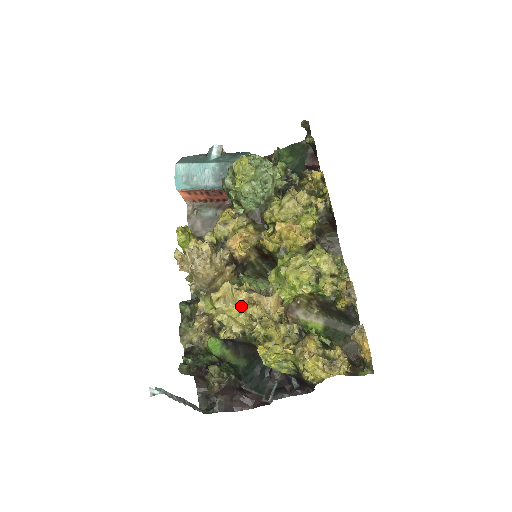
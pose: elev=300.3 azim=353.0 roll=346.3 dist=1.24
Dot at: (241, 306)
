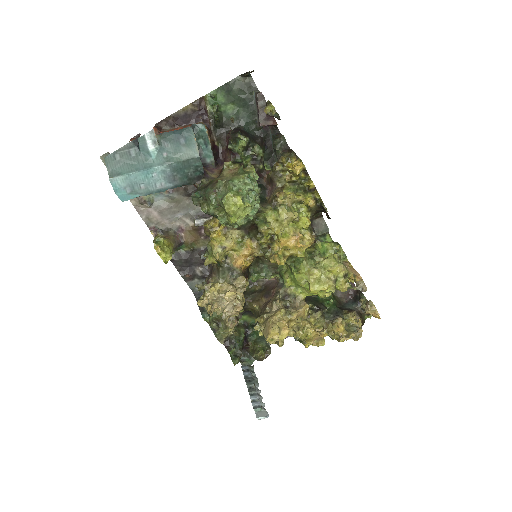
Dot at: (288, 333)
